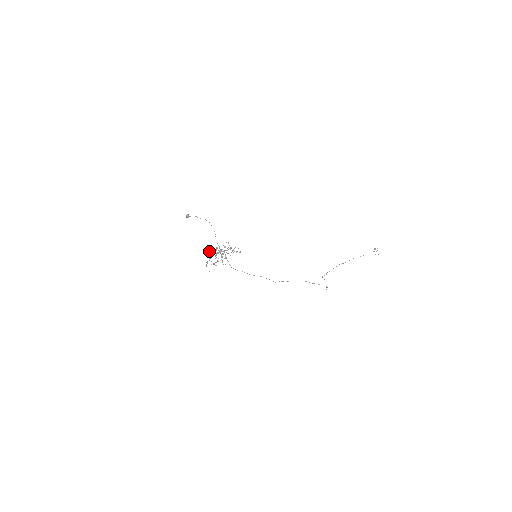
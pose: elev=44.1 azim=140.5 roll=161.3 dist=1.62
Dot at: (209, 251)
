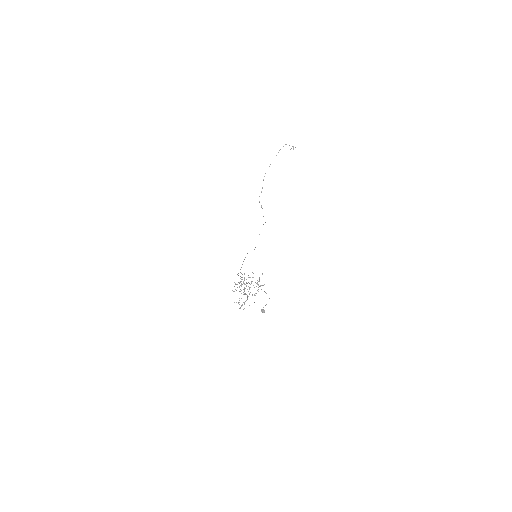
Dot at: occluded
